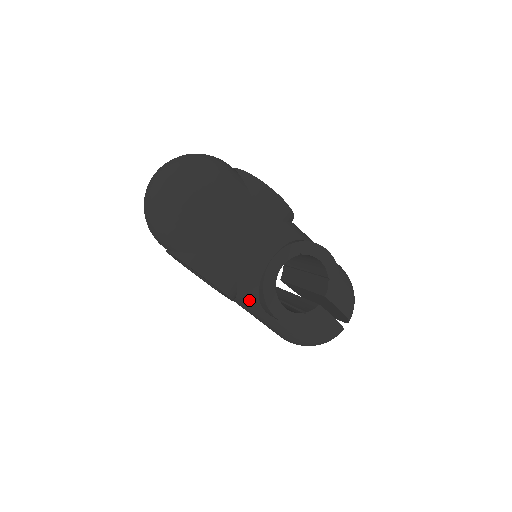
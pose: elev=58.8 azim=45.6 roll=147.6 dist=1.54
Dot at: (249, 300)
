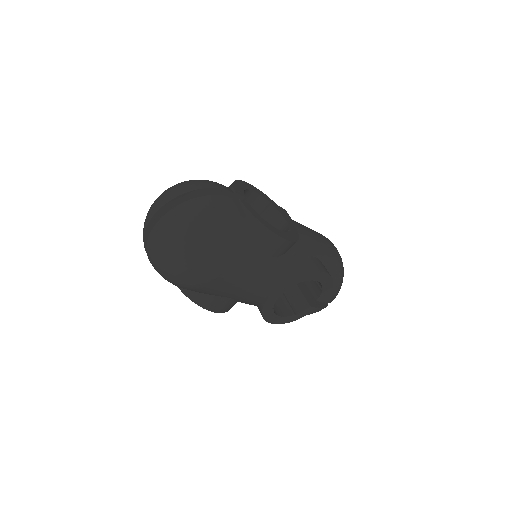
Dot at: occluded
